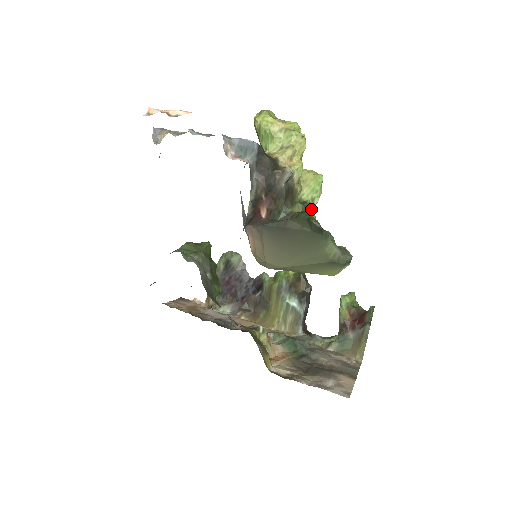
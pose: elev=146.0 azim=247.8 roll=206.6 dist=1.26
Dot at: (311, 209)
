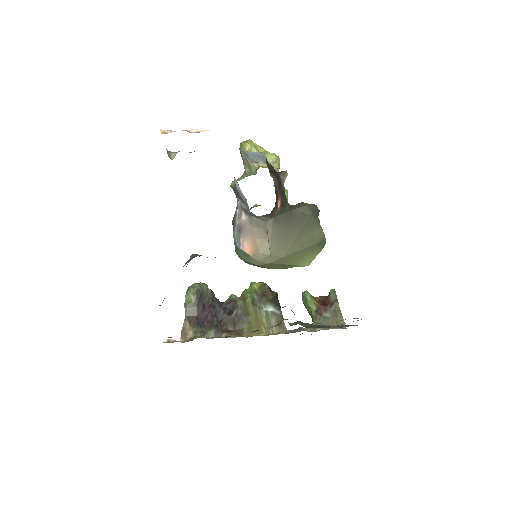
Dot at: occluded
